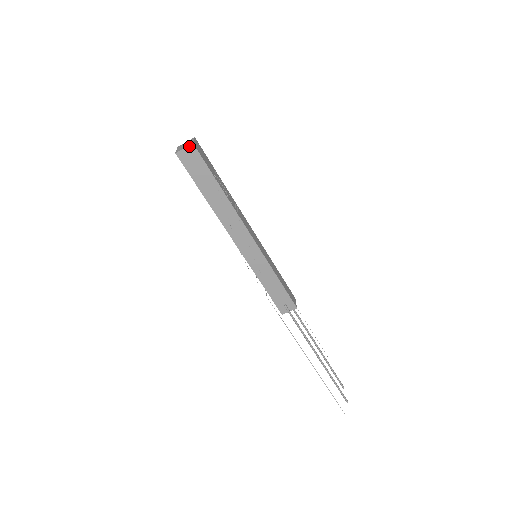
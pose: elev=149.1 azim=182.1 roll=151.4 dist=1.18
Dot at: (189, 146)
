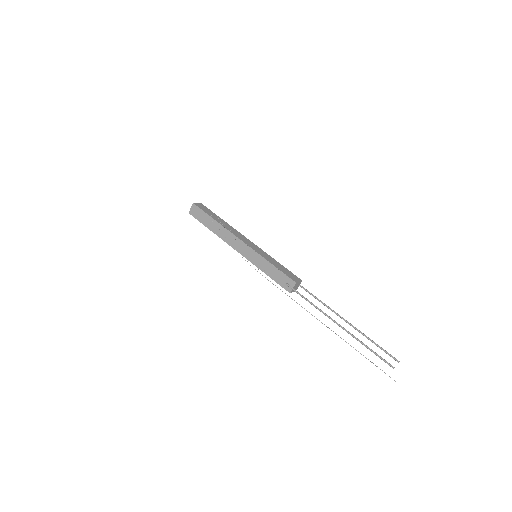
Dot at: (192, 205)
